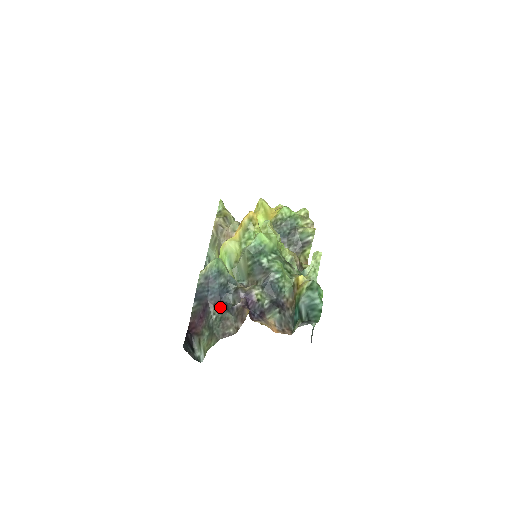
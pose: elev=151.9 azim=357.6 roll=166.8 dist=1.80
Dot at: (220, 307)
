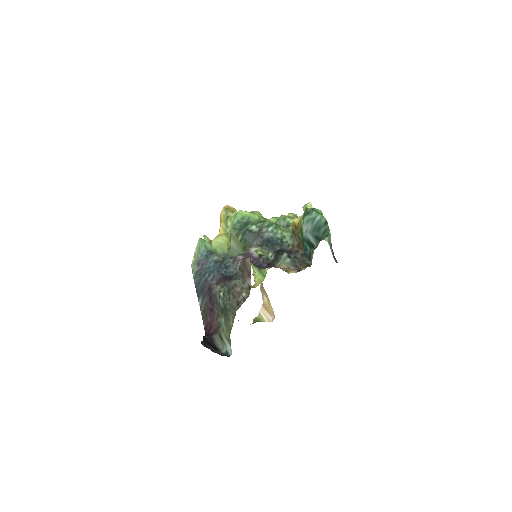
Dot at: (223, 281)
